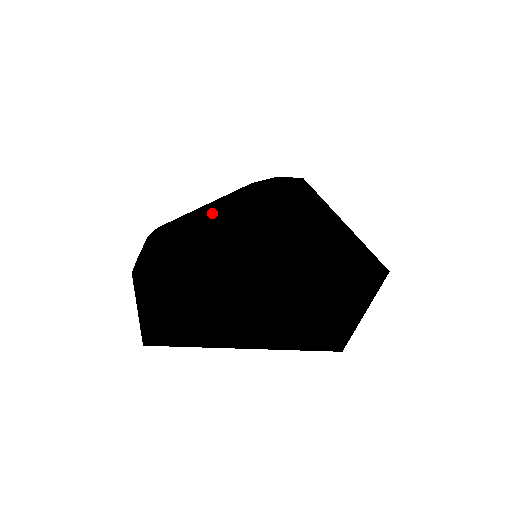
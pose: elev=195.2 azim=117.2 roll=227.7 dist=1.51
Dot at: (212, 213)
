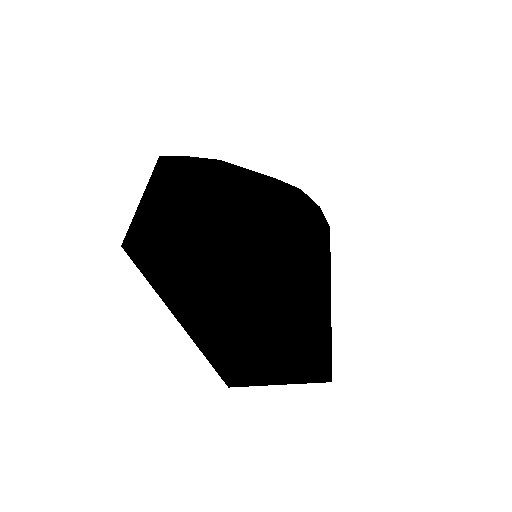
Dot at: (288, 208)
